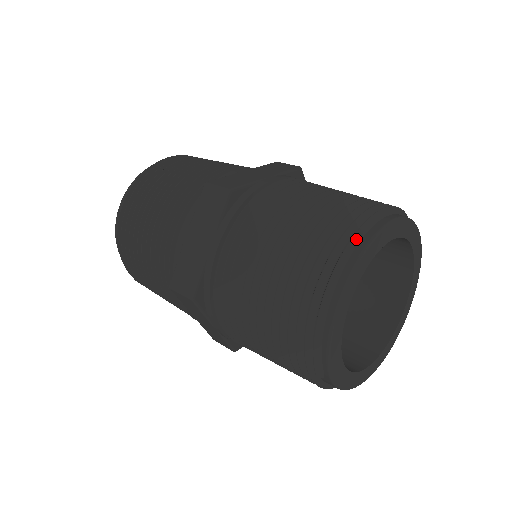
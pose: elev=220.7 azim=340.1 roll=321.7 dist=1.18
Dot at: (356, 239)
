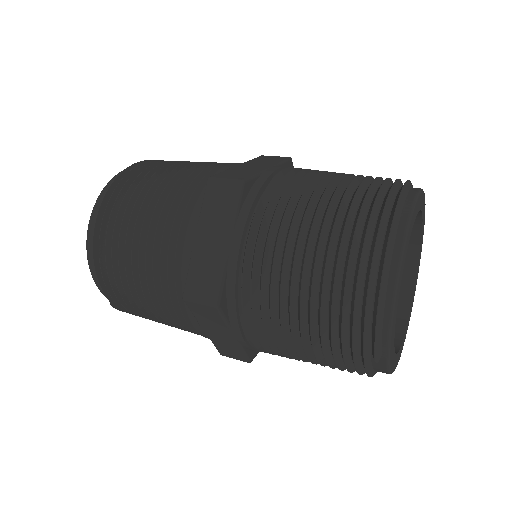
Dot at: (398, 211)
